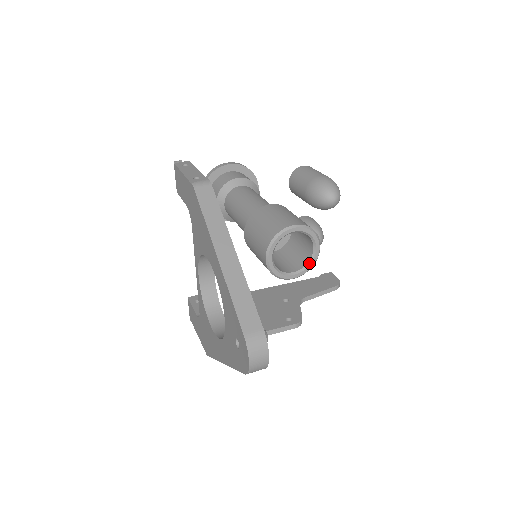
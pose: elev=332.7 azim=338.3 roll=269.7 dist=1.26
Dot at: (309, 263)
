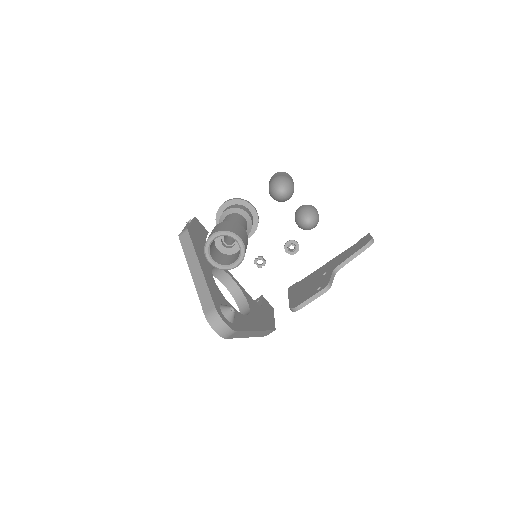
Dot at: (240, 252)
